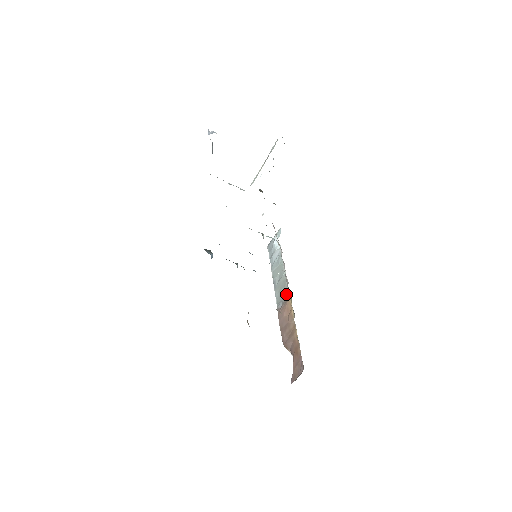
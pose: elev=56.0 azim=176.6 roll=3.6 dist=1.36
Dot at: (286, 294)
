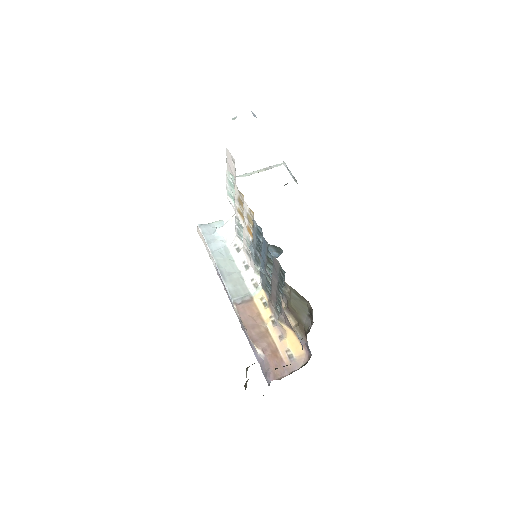
Dot at: (247, 294)
